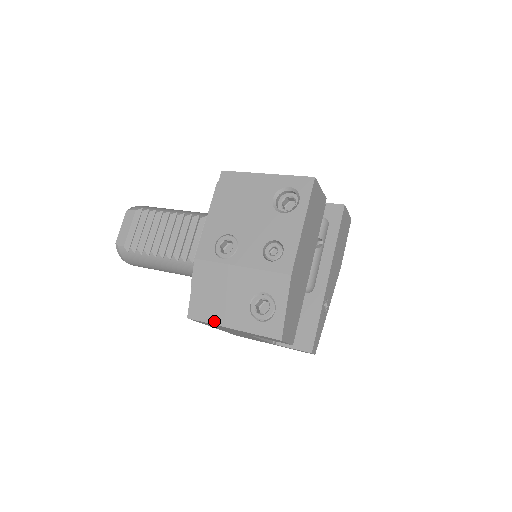
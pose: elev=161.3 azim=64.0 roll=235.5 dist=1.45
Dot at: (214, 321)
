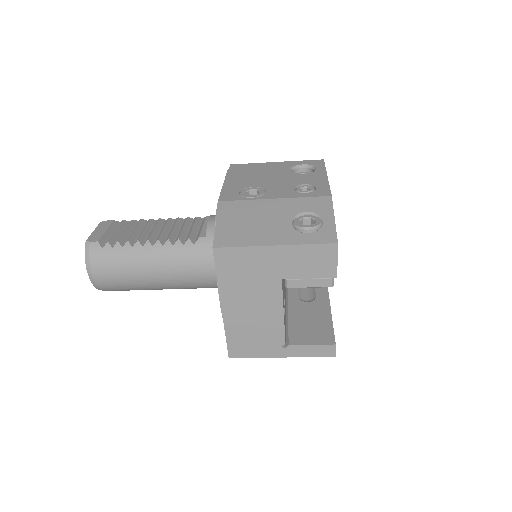
Dot at: (250, 243)
